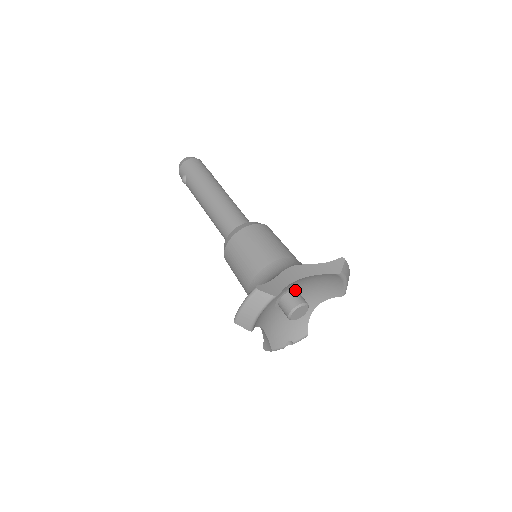
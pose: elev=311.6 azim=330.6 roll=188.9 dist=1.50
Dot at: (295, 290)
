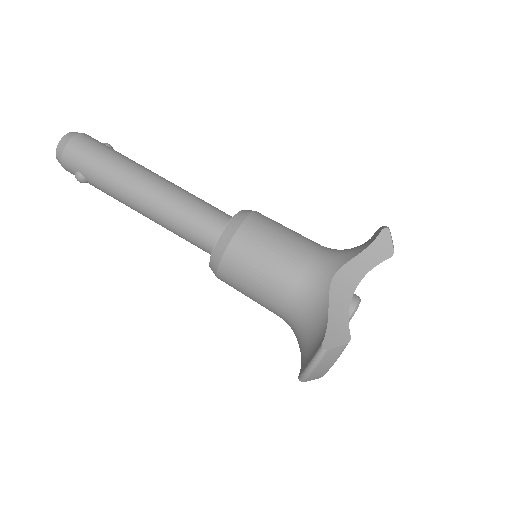
Dot at: occluded
